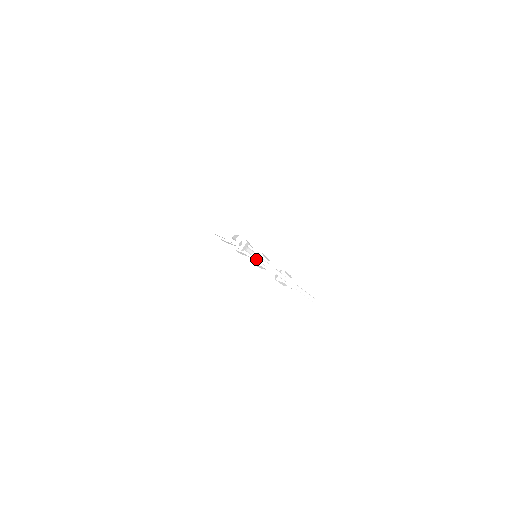
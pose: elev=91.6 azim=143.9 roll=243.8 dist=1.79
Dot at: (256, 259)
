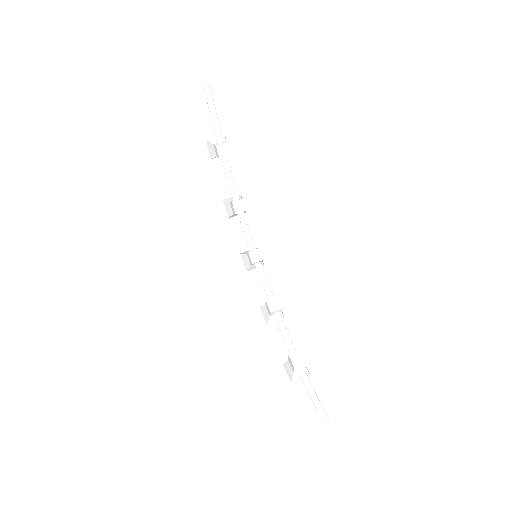
Dot at: (255, 262)
